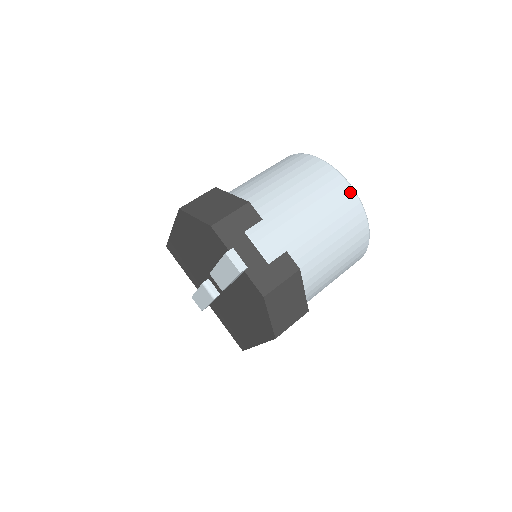
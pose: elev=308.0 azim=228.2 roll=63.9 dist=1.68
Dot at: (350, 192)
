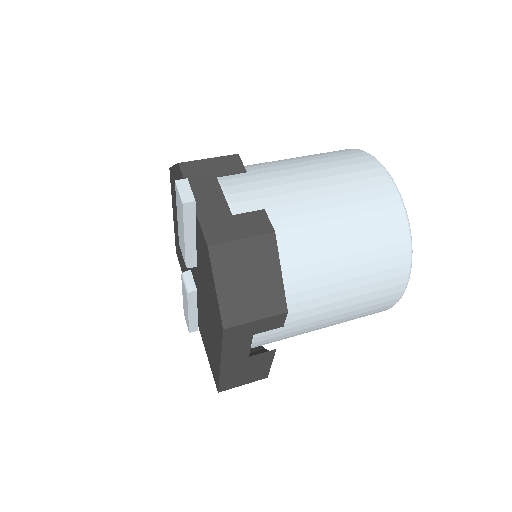
Dot at: (385, 178)
